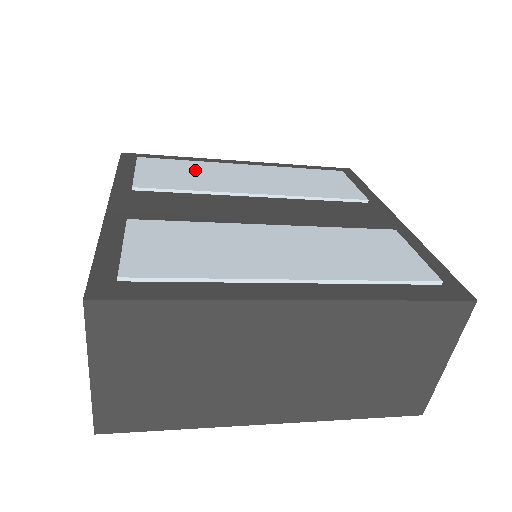
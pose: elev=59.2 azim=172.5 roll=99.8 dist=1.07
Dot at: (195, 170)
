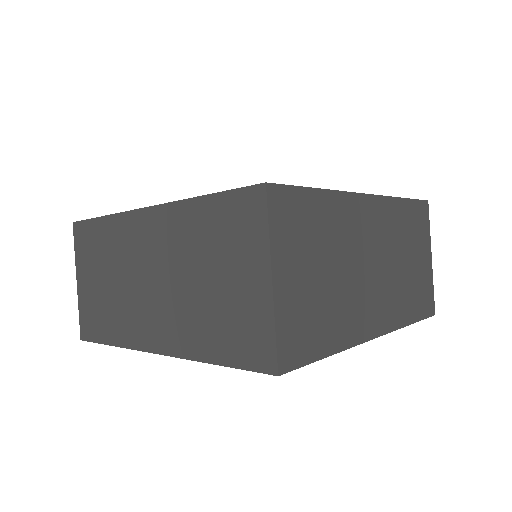
Dot at: occluded
